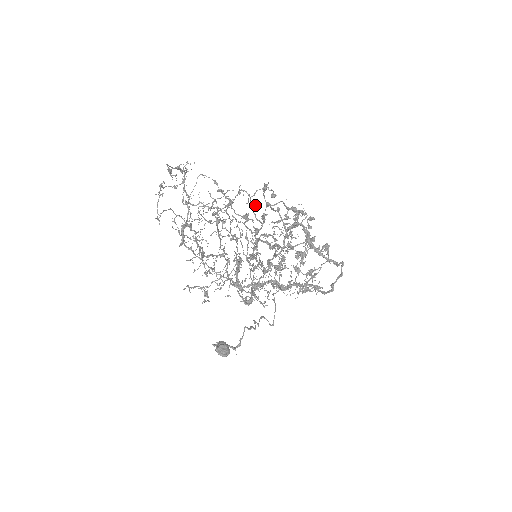
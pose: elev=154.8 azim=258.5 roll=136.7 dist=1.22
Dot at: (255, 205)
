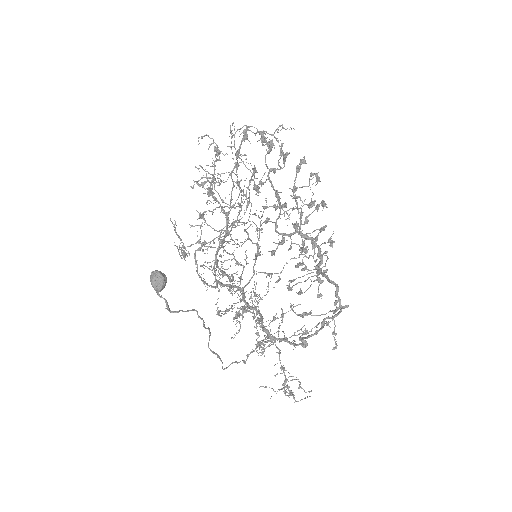
Dot at: occluded
